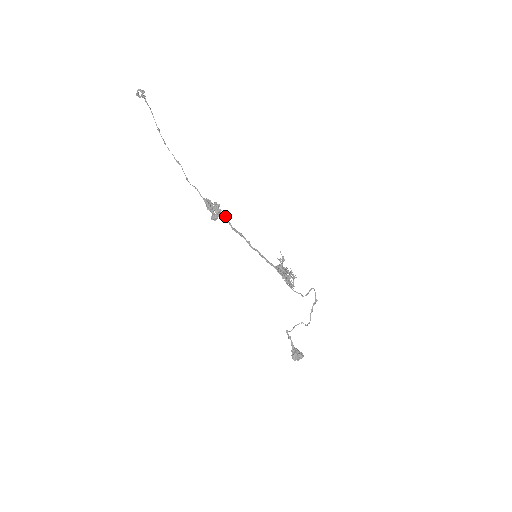
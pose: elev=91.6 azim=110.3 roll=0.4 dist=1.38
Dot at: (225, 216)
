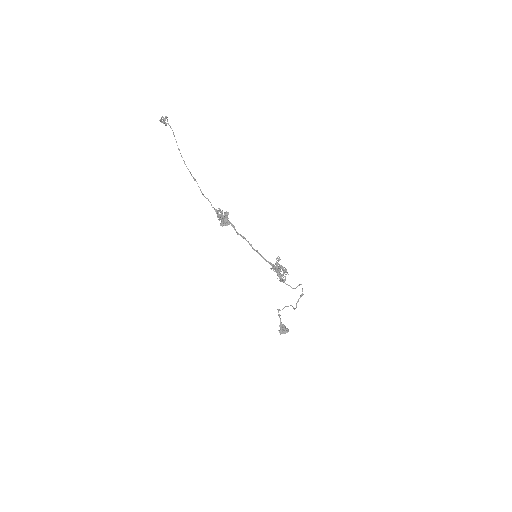
Dot at: (232, 224)
